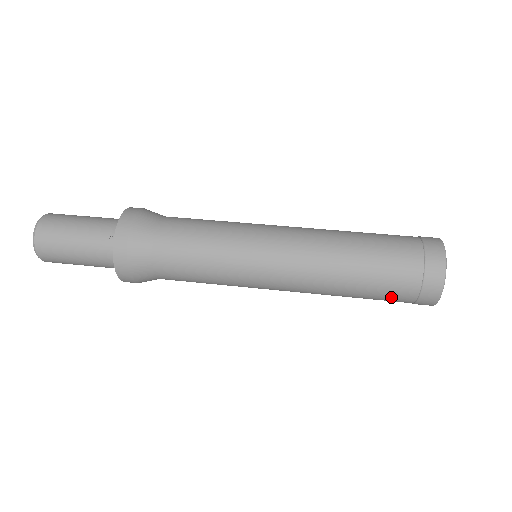
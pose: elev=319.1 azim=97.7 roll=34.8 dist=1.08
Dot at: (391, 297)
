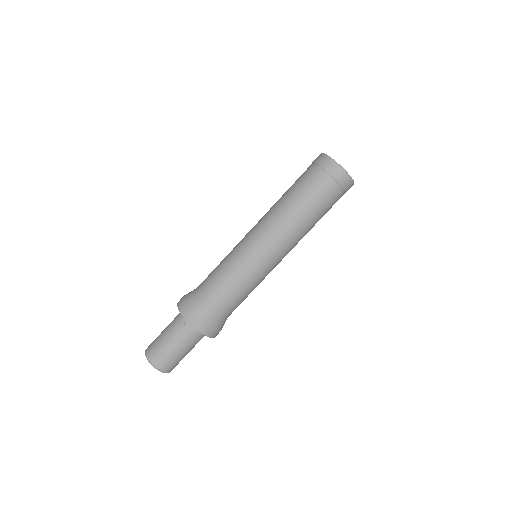
Dot at: (332, 203)
